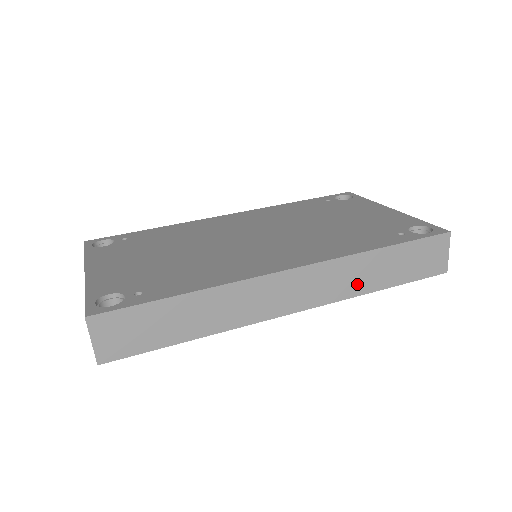
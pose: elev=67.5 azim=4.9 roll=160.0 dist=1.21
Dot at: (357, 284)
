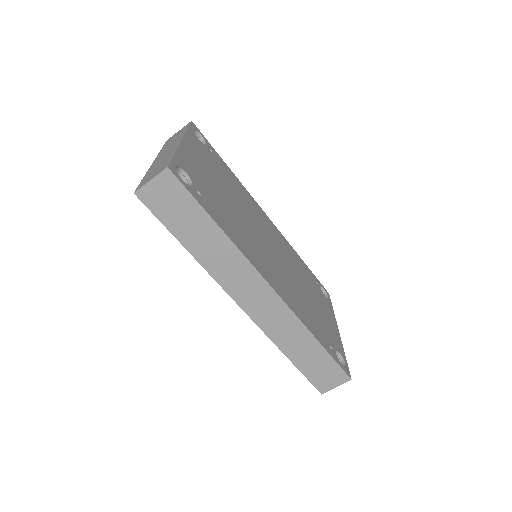
Dot at: (284, 339)
